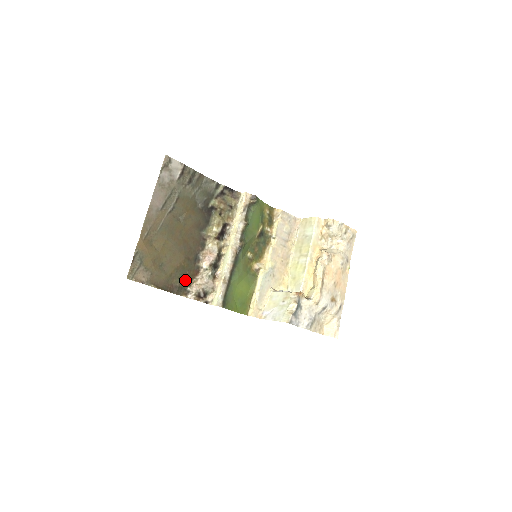
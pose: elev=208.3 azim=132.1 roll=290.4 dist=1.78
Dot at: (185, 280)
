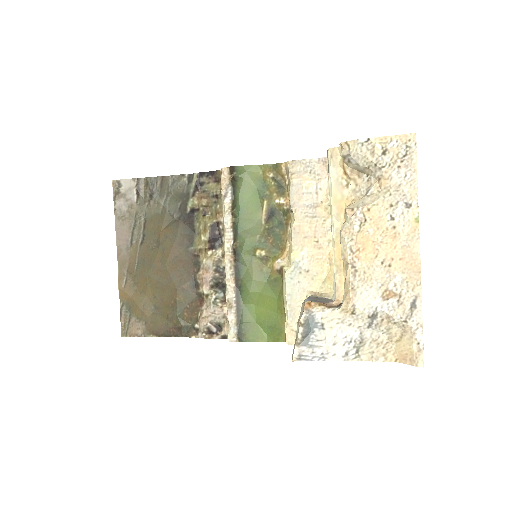
Dot at: (188, 316)
